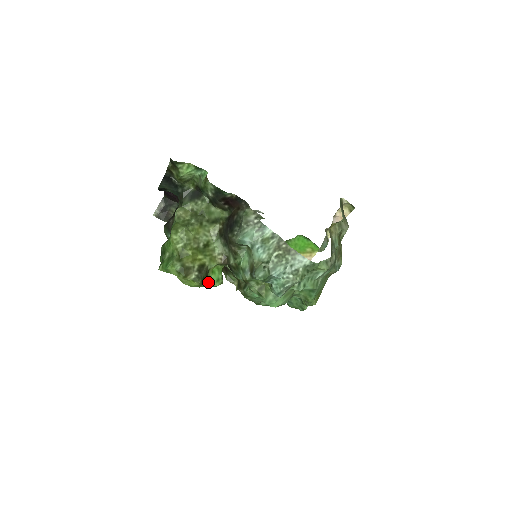
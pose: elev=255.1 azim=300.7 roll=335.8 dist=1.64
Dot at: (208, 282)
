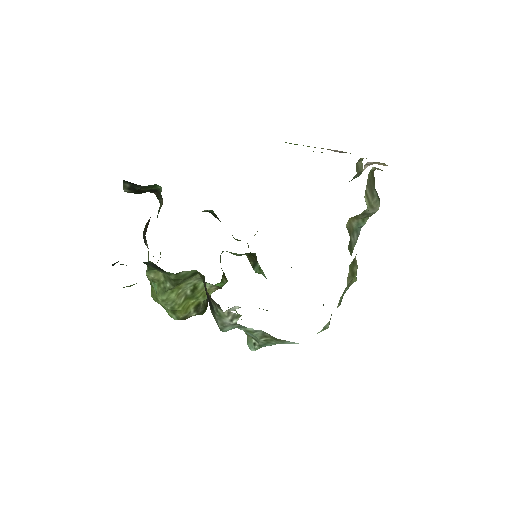
Dot at: occluded
